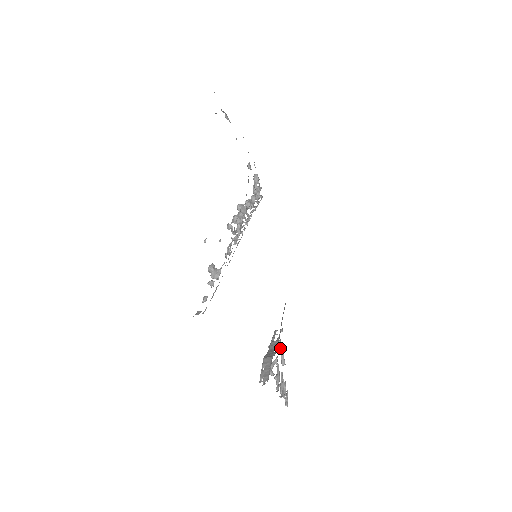
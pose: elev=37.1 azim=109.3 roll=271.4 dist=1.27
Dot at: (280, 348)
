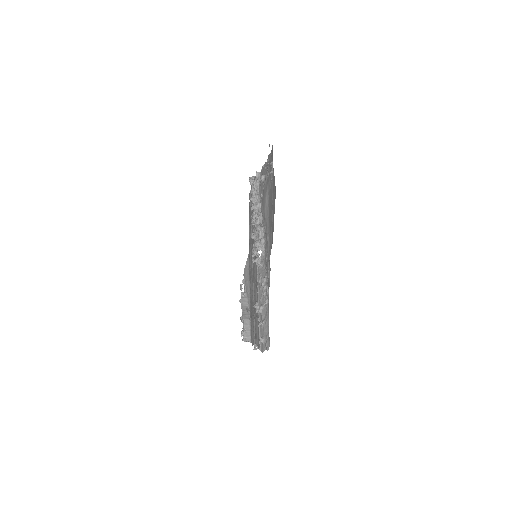
Dot at: occluded
